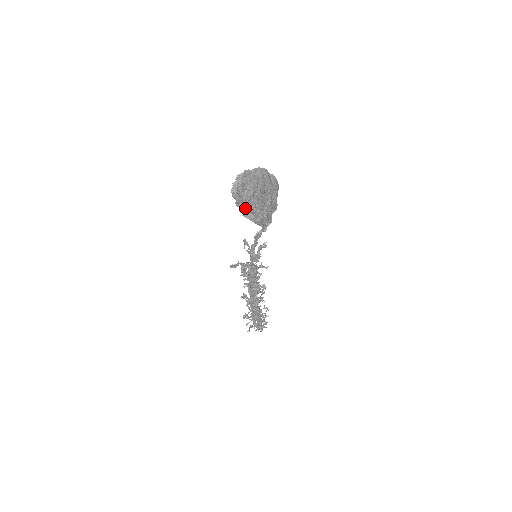
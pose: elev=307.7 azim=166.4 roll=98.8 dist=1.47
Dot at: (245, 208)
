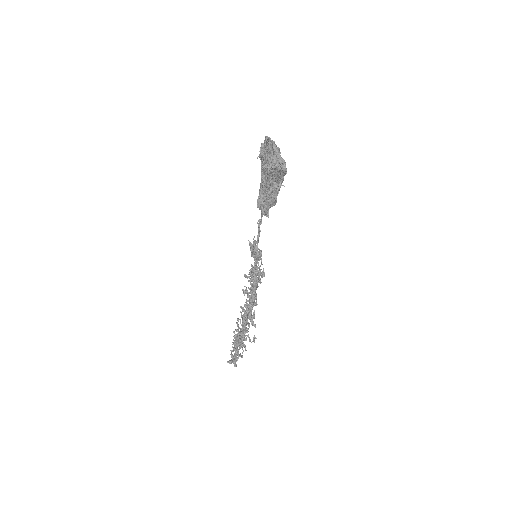
Dot at: (267, 190)
